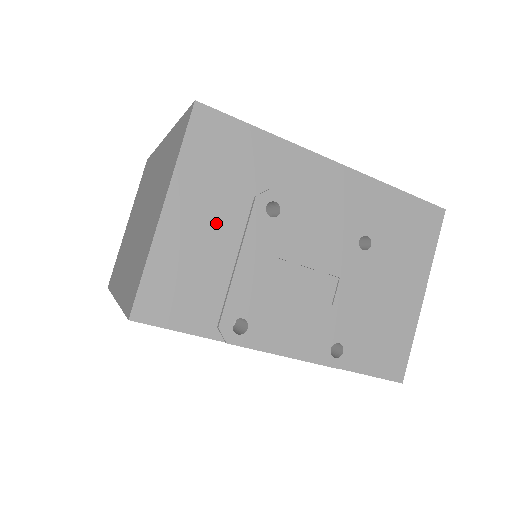
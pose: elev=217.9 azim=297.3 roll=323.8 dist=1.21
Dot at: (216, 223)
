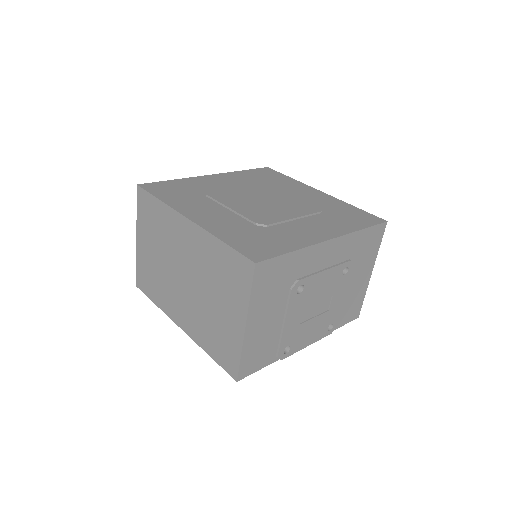
Dot at: (272, 315)
